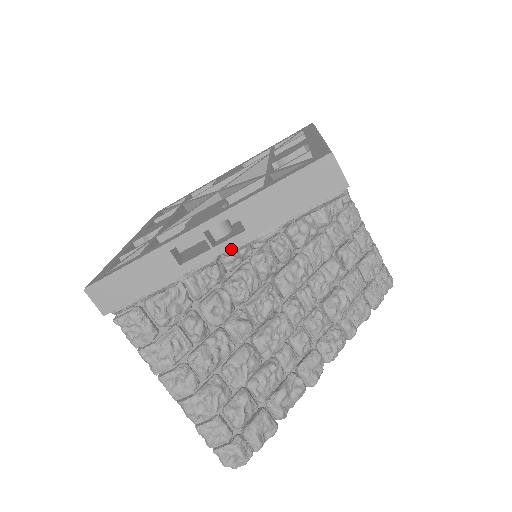
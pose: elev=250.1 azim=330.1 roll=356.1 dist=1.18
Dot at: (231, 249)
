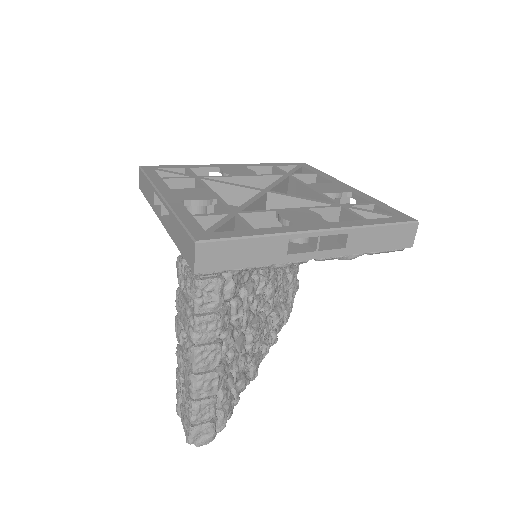
Dot at: (325, 257)
